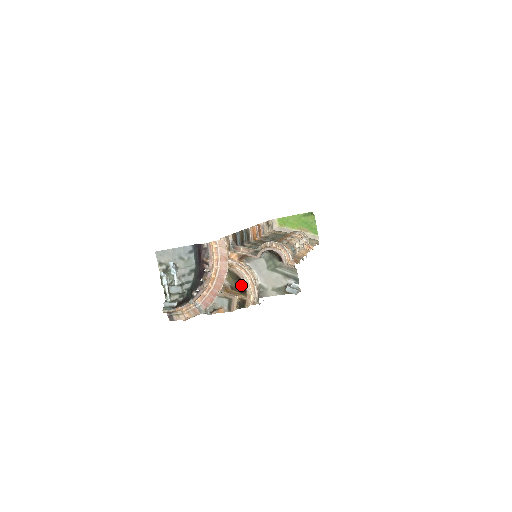
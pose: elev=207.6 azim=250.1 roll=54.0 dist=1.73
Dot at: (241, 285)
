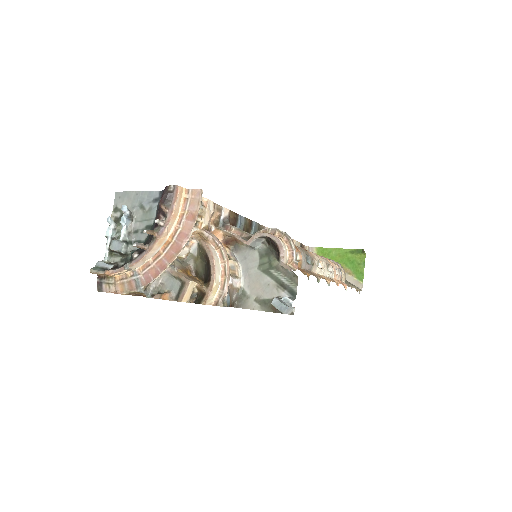
Dot at: (207, 270)
